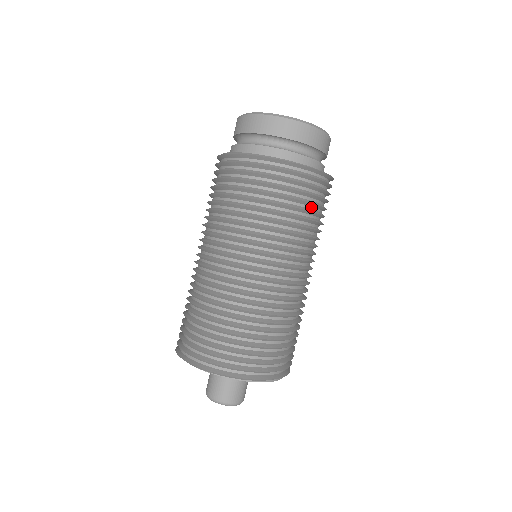
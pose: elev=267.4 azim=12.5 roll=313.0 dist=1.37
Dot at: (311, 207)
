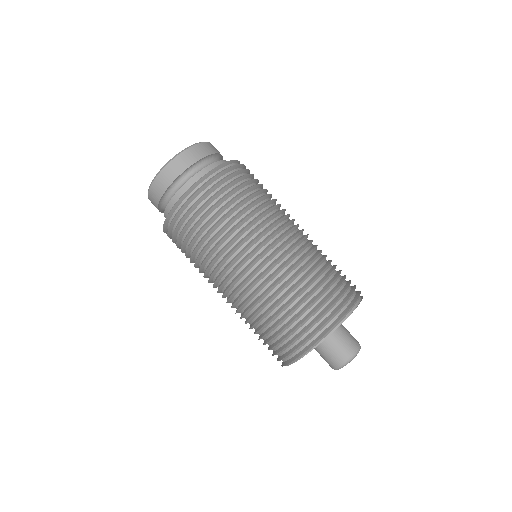
Dot at: (221, 205)
